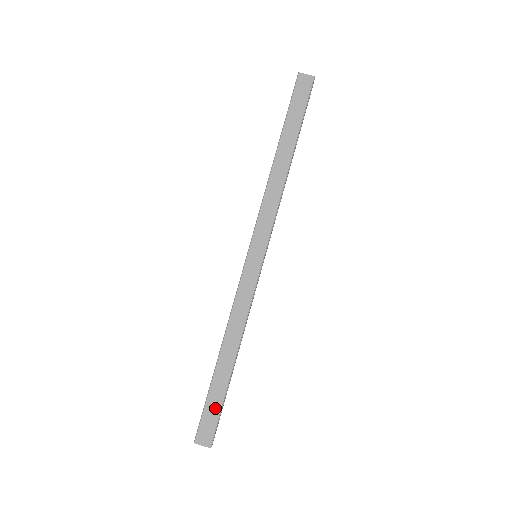
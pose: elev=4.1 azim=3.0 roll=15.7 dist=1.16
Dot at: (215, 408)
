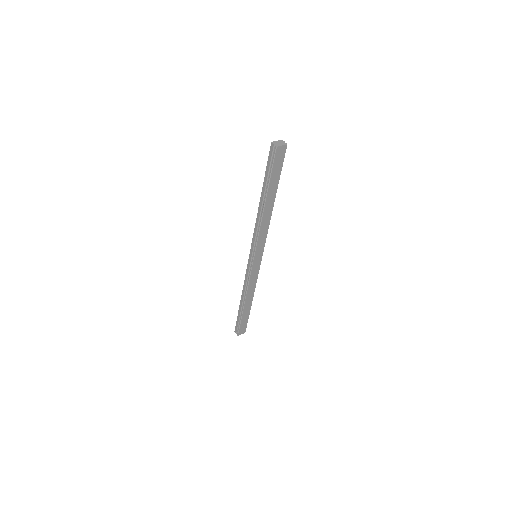
Dot at: (245, 321)
